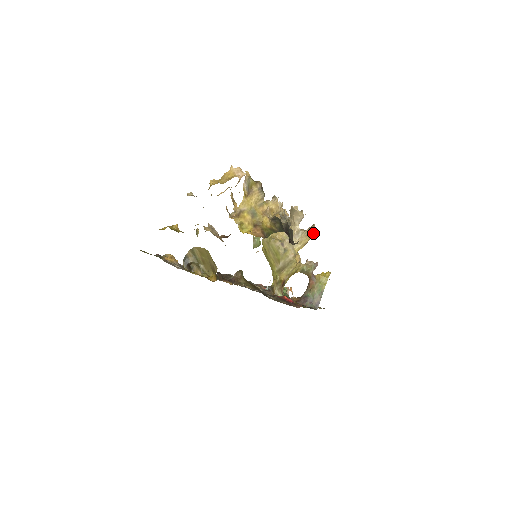
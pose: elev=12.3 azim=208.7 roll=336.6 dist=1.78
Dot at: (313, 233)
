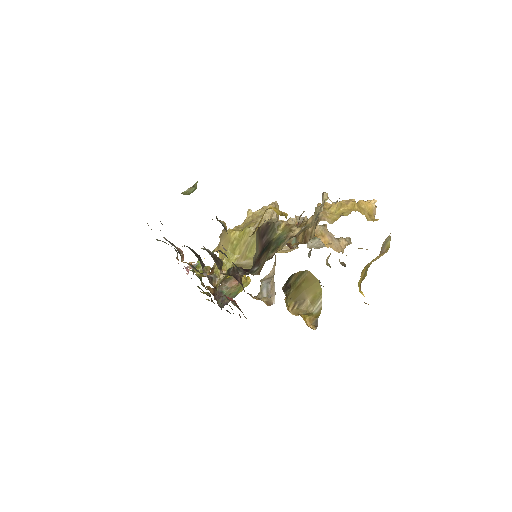
Dot at: (288, 251)
